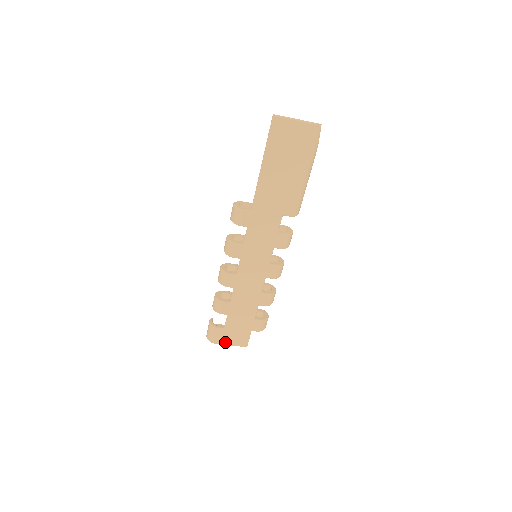
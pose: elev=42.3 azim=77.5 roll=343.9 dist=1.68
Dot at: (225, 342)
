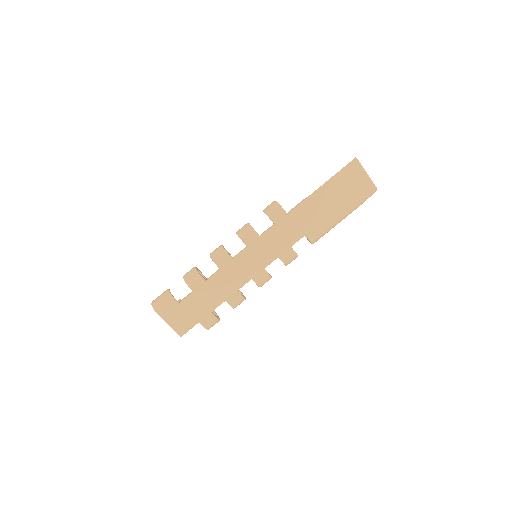
Dot at: (167, 318)
